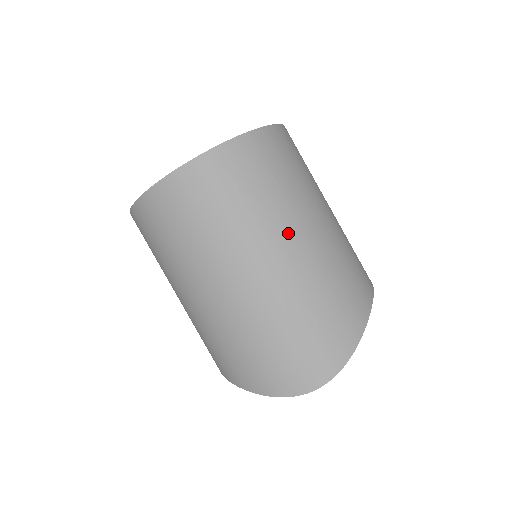
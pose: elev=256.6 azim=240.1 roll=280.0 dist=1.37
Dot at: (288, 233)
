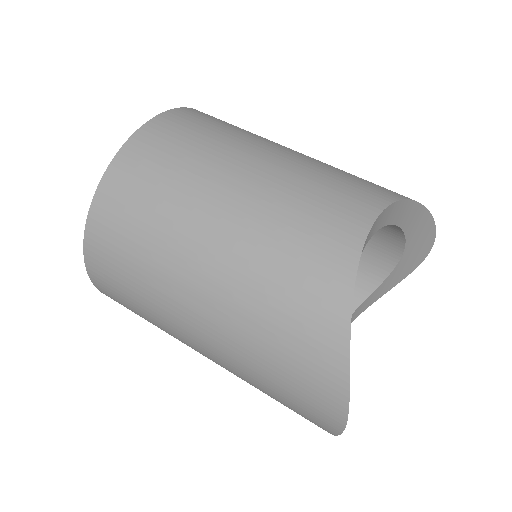
Dot at: (188, 288)
